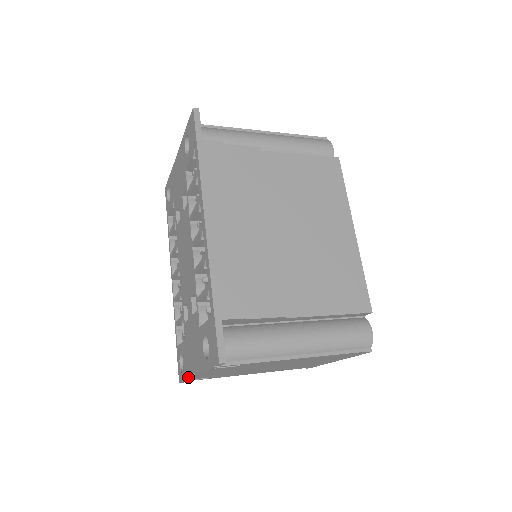
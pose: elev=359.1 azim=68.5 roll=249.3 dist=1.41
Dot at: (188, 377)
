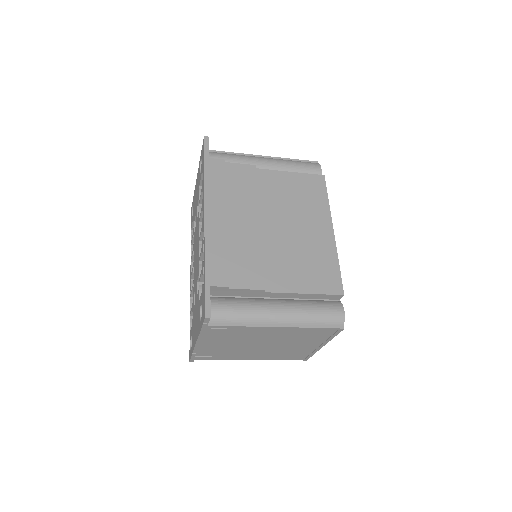
Dot at: (193, 350)
